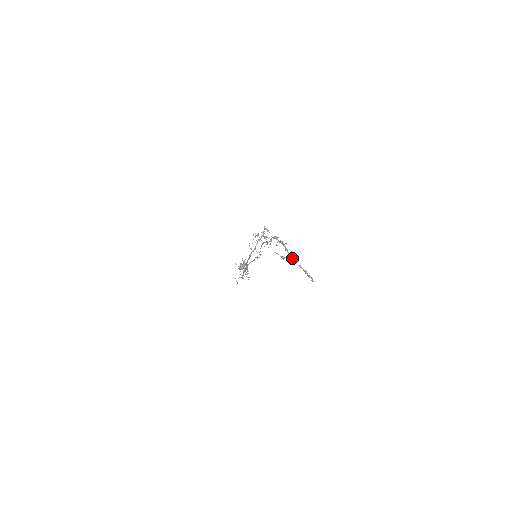
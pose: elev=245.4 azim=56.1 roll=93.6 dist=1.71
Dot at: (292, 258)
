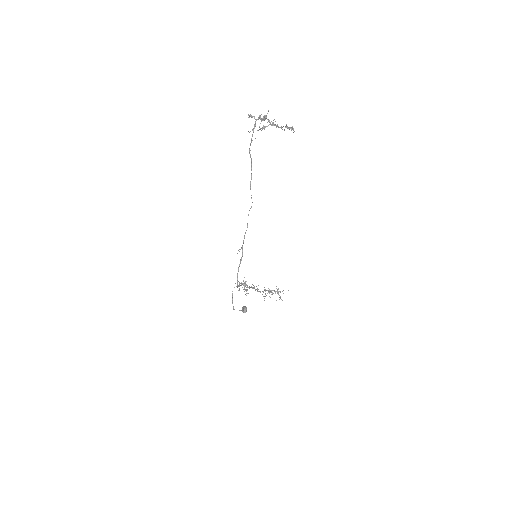
Dot at: (274, 125)
